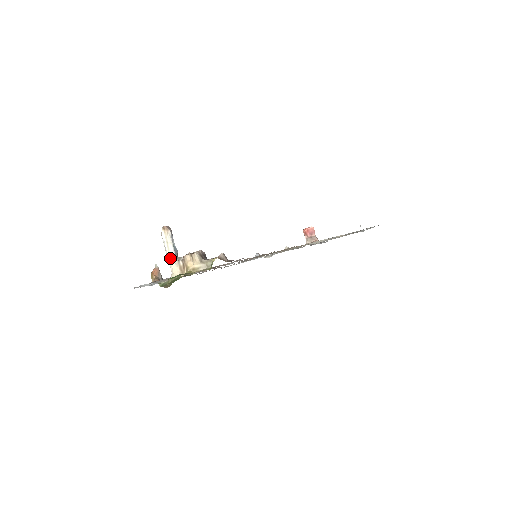
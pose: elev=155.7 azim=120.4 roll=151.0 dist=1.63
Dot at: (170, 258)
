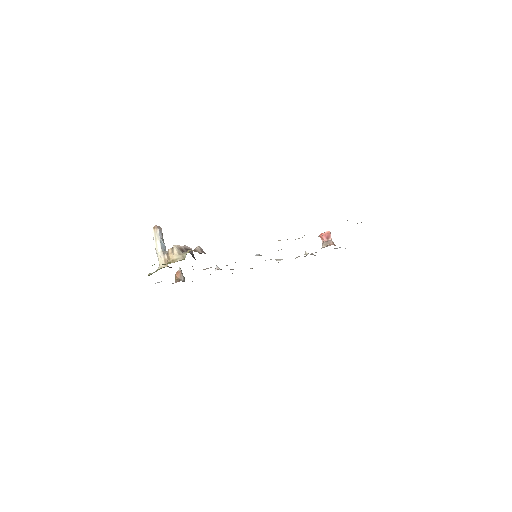
Dot at: (157, 252)
